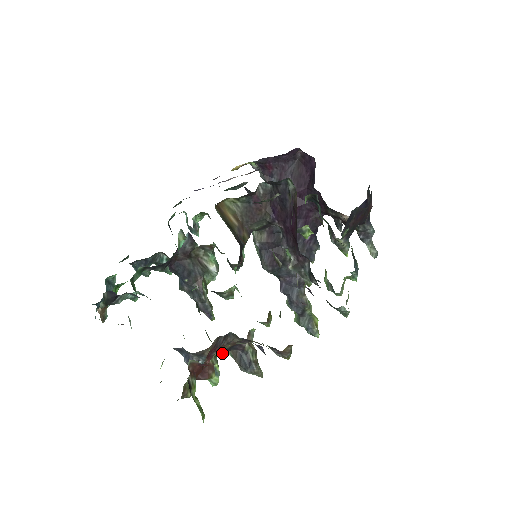
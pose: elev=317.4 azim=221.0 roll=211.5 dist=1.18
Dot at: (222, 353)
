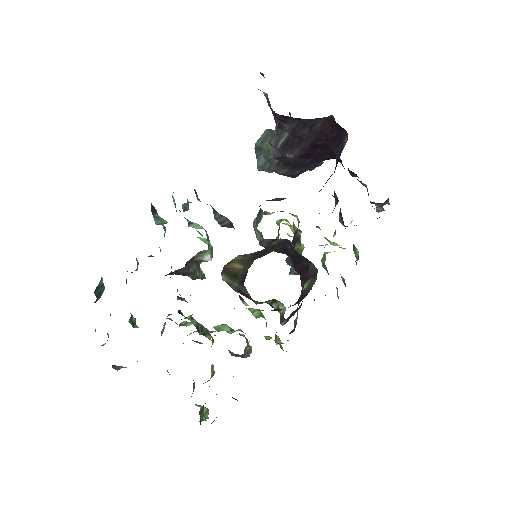
Dot at: occluded
